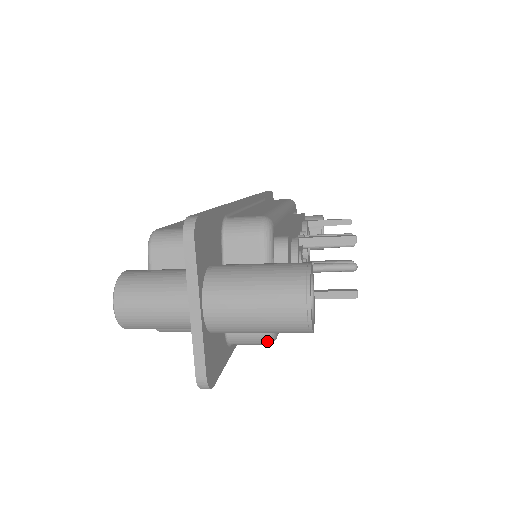
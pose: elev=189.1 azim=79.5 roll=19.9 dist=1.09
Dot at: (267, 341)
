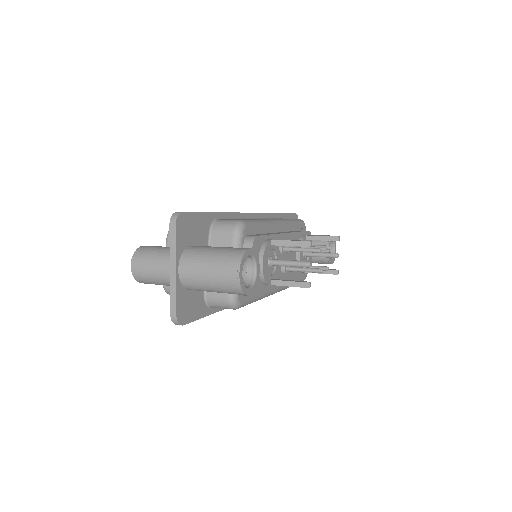
Dot at: (231, 305)
